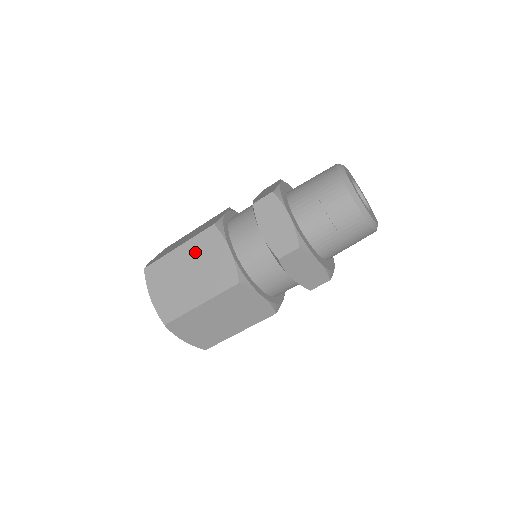
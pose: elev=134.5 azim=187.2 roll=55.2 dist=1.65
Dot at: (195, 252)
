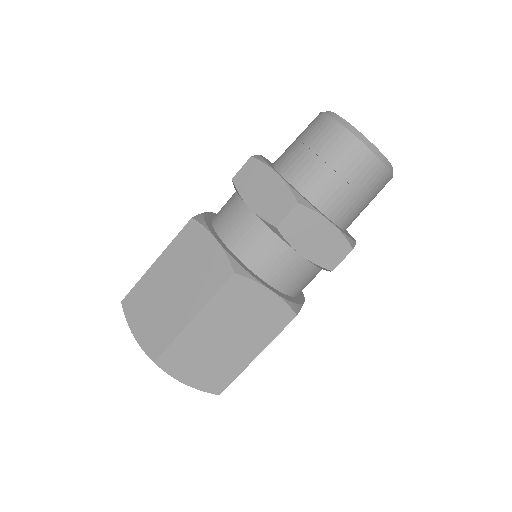
Dot at: (176, 258)
